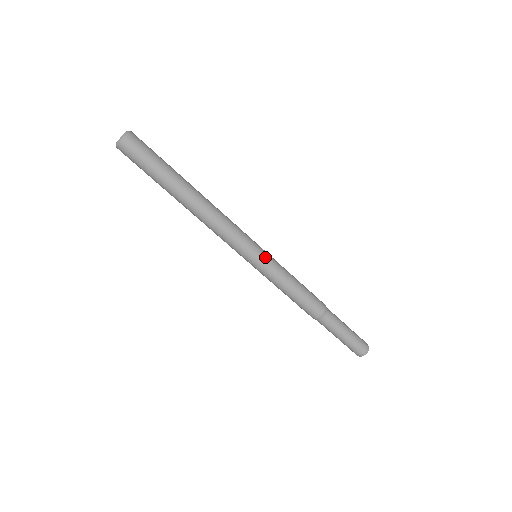
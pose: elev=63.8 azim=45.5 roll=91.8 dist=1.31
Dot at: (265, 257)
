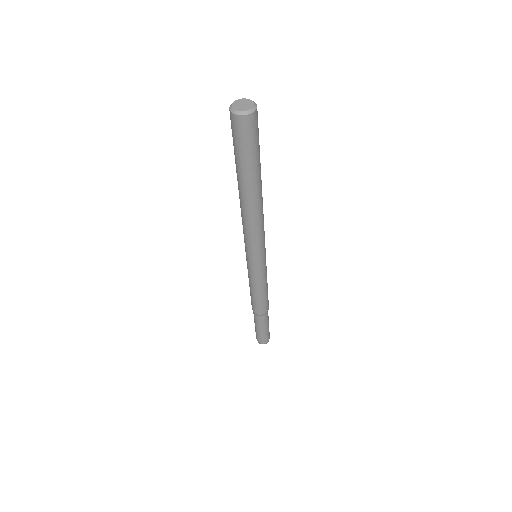
Dot at: (261, 266)
